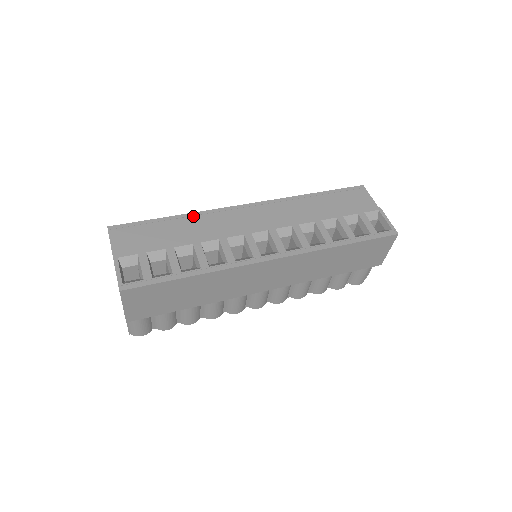
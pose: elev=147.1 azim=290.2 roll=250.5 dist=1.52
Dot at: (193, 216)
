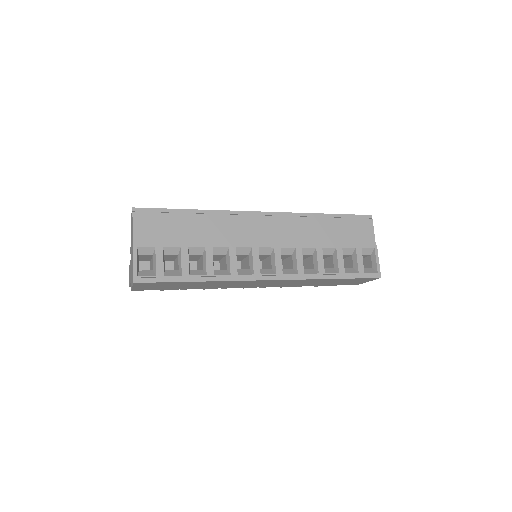
Dot at: (212, 214)
